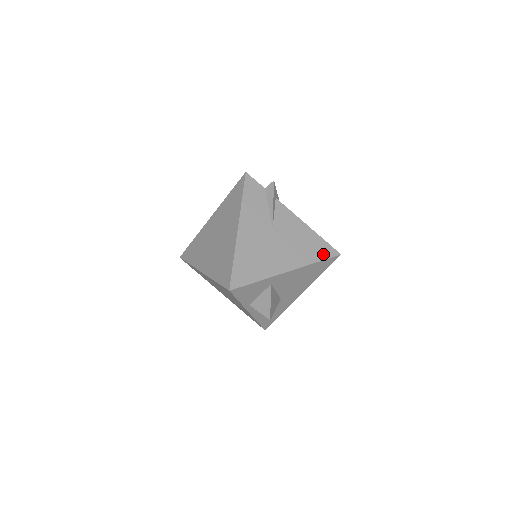
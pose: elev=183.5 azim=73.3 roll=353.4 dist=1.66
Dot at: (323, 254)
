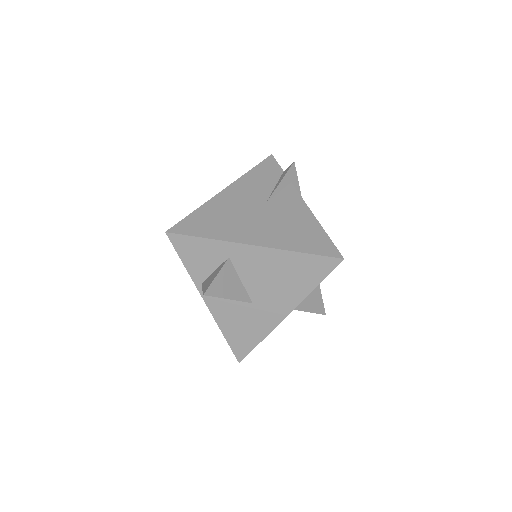
Dot at: (316, 248)
